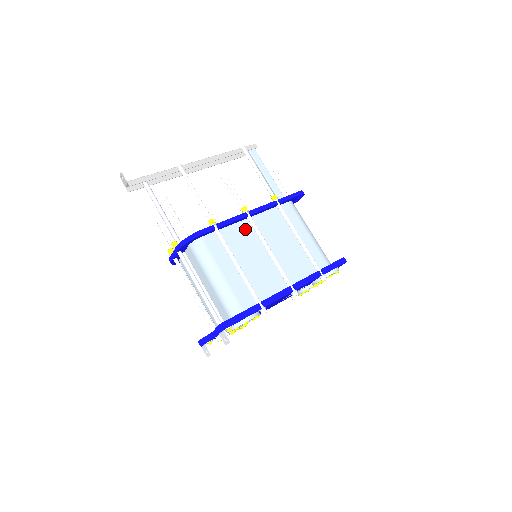
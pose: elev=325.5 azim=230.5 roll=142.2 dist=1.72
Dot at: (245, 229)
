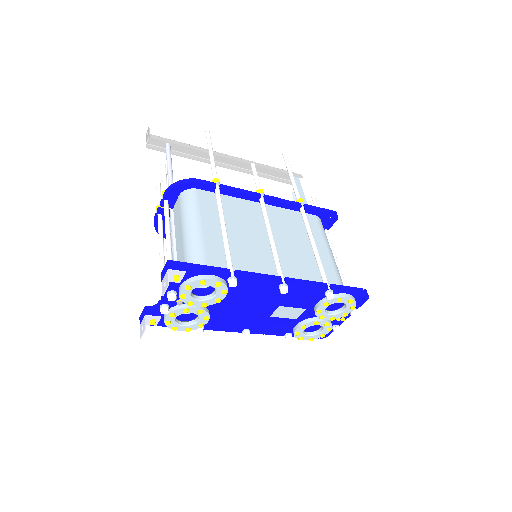
Dot at: (252, 209)
